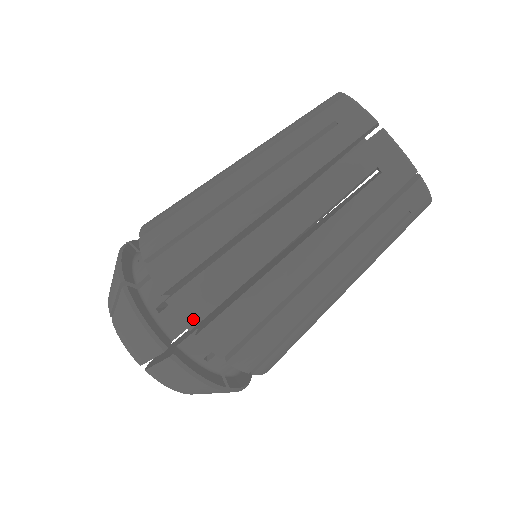
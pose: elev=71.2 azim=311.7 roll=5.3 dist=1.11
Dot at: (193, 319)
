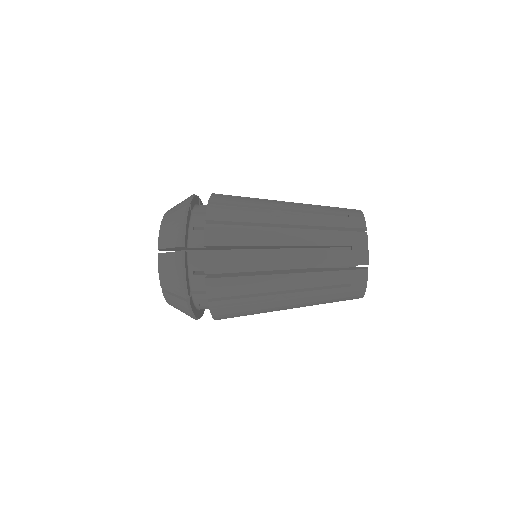
Dot at: occluded
